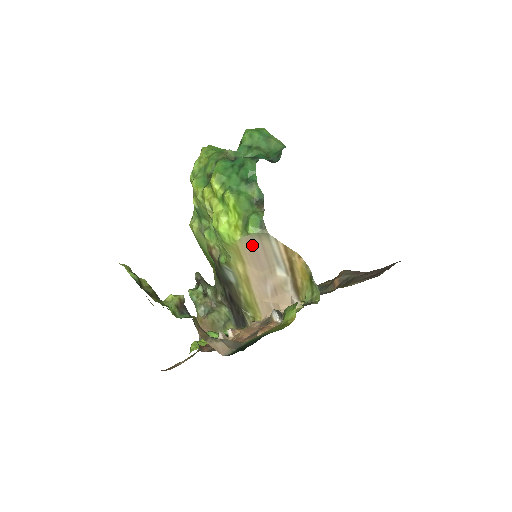
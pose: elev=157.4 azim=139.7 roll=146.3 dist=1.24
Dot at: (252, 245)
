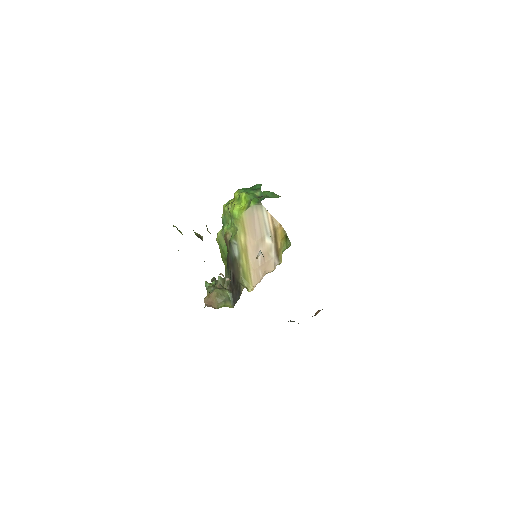
Dot at: (252, 216)
